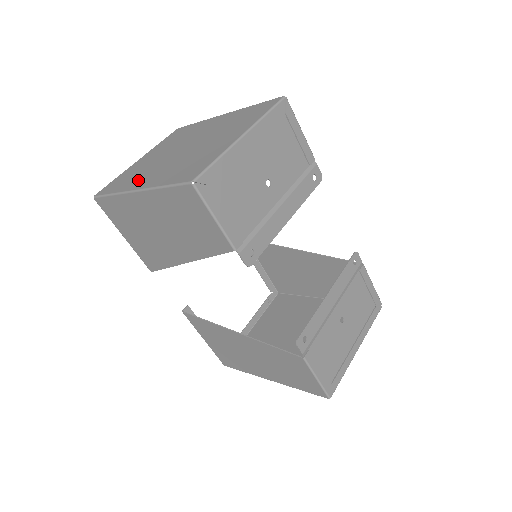
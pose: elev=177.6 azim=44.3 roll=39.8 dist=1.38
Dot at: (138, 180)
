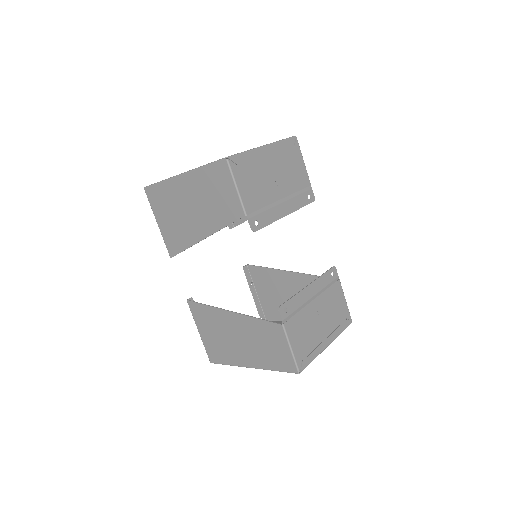
Dot at: occluded
